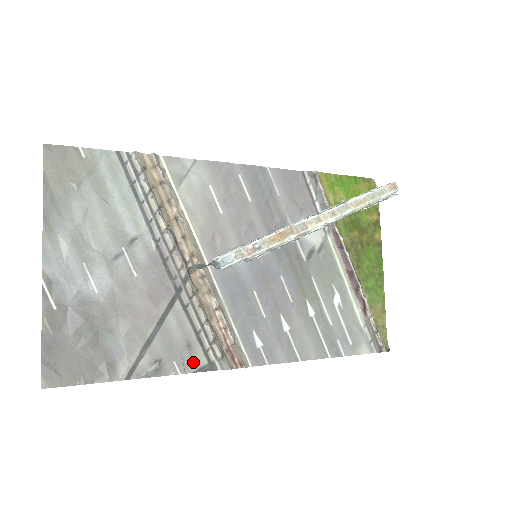
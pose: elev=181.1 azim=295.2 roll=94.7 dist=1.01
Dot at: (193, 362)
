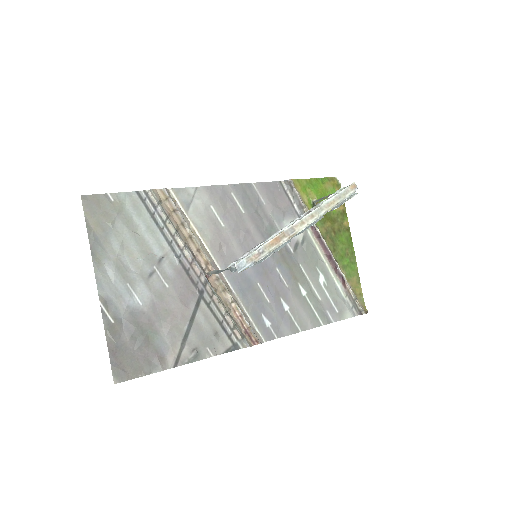
Dot at: (221, 346)
